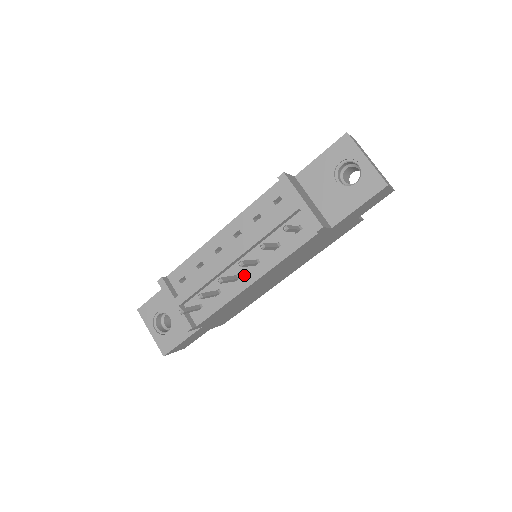
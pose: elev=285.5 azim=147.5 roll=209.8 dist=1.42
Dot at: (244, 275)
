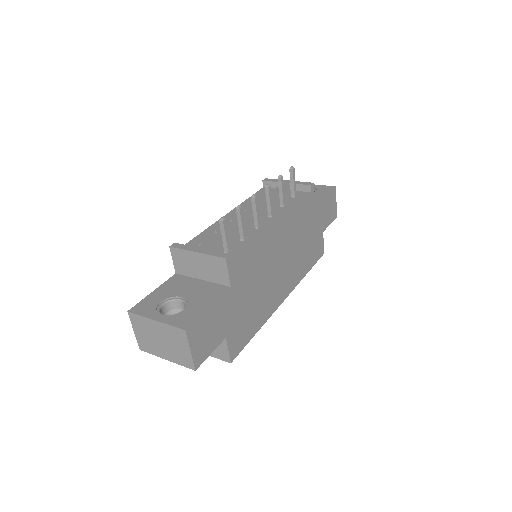
Dot at: (264, 223)
